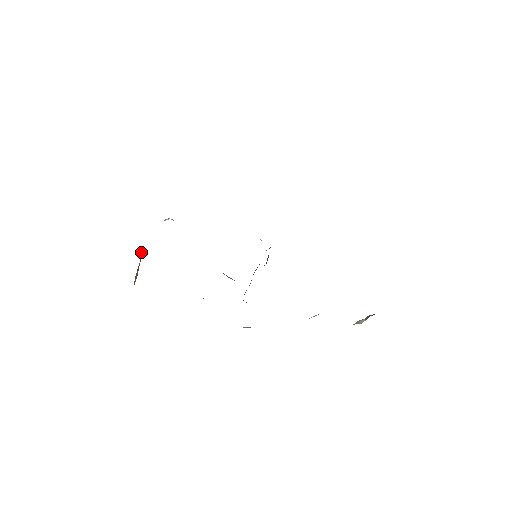
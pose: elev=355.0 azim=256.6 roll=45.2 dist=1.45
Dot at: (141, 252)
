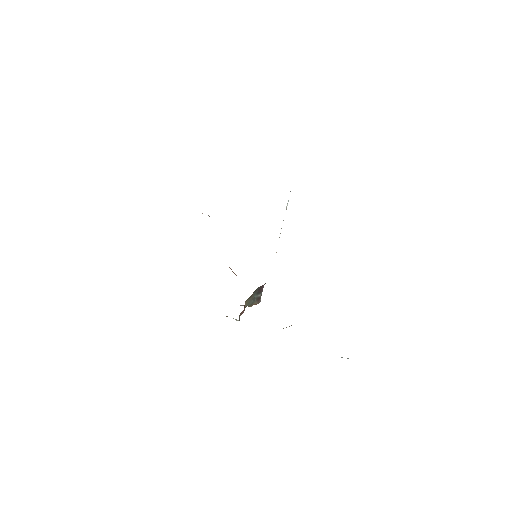
Dot at: occluded
